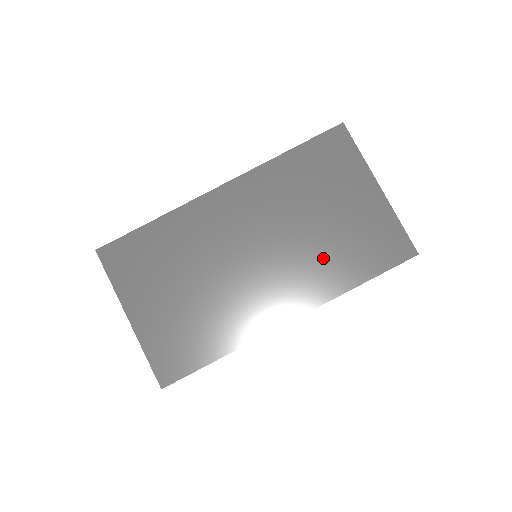
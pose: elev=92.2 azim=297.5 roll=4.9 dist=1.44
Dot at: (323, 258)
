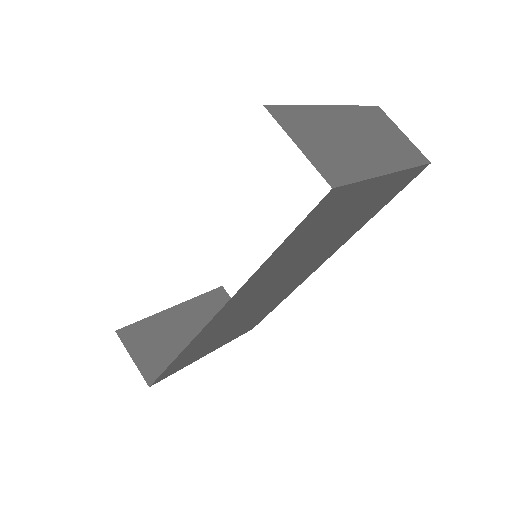
Dot at: (339, 237)
